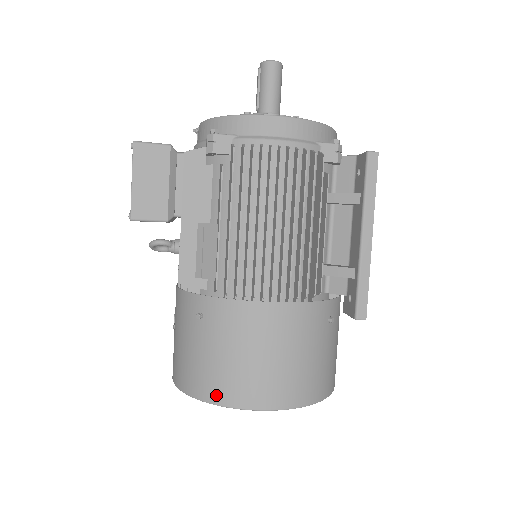
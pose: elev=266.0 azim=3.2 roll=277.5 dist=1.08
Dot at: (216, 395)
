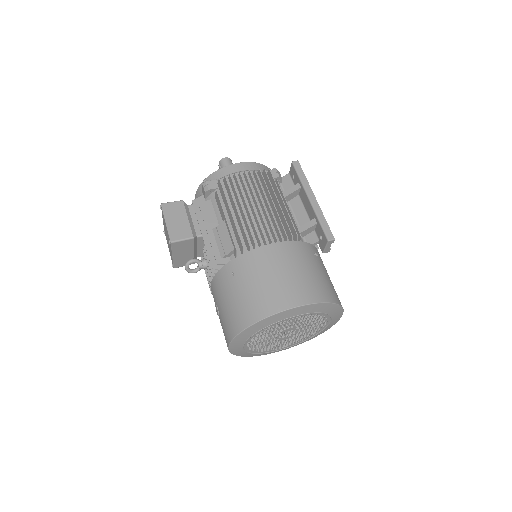
Dot at: (261, 312)
